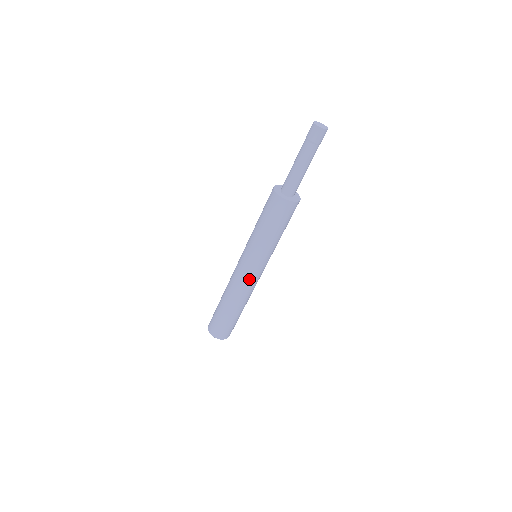
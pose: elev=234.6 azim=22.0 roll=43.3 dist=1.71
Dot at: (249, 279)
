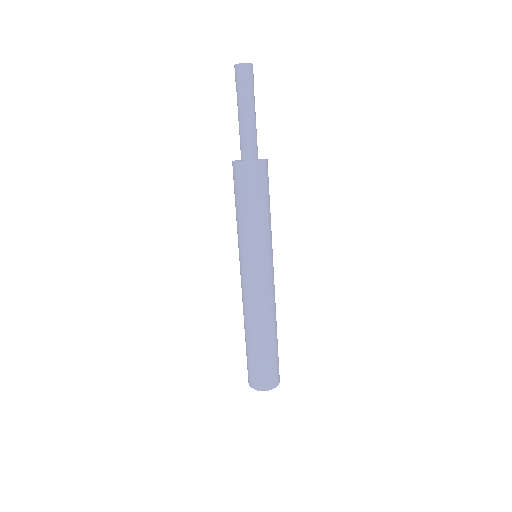
Dot at: (257, 285)
